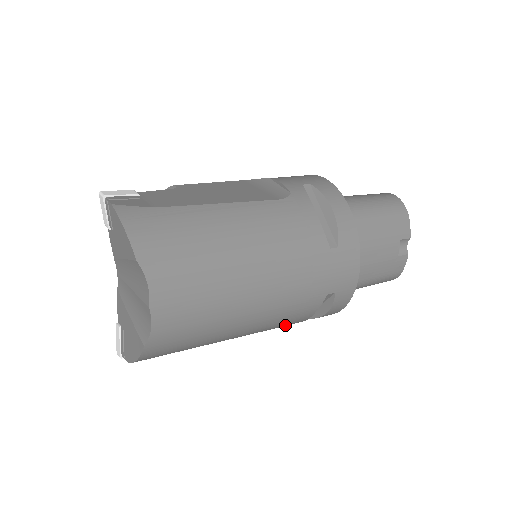
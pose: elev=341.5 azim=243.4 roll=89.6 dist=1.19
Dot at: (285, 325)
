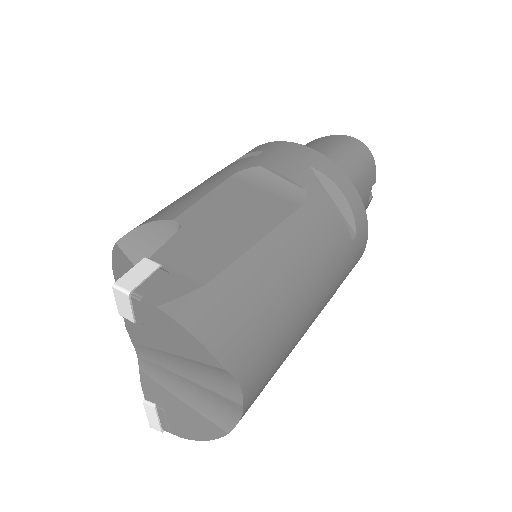
Dot at: occluded
